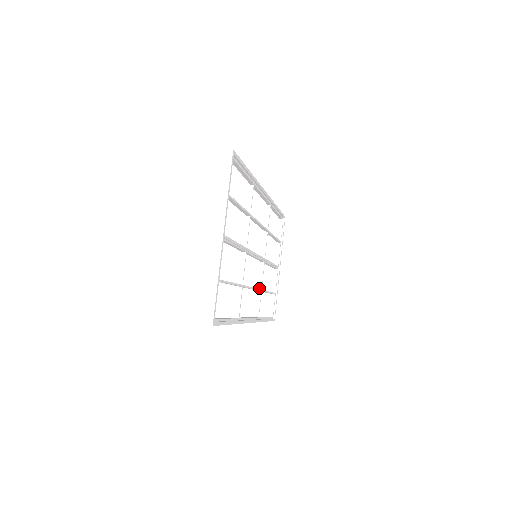
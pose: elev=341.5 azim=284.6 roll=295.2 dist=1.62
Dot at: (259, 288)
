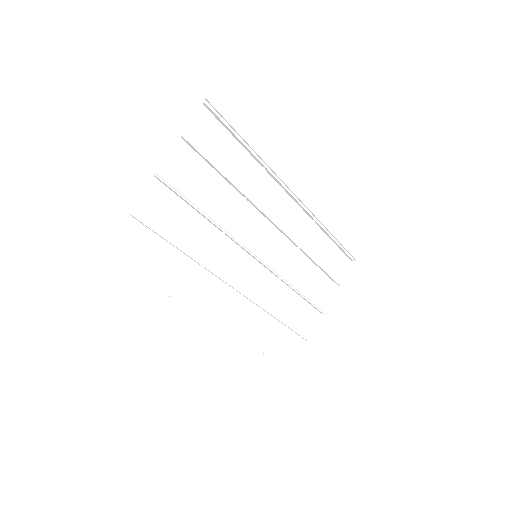
Dot at: (262, 305)
